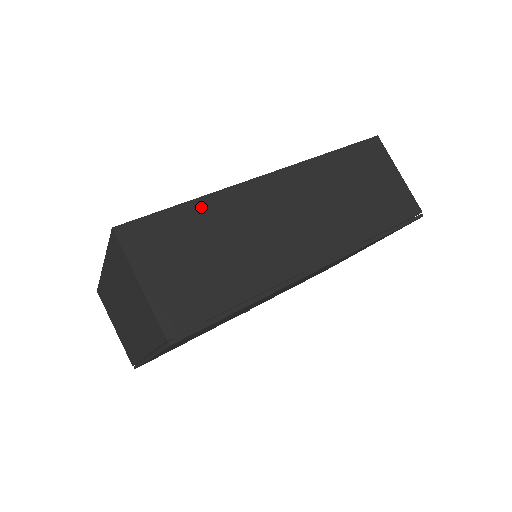
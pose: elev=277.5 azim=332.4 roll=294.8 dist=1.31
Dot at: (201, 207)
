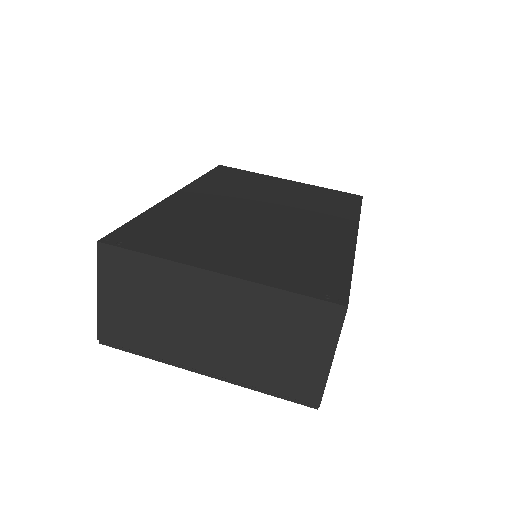
Dot at: occluded
